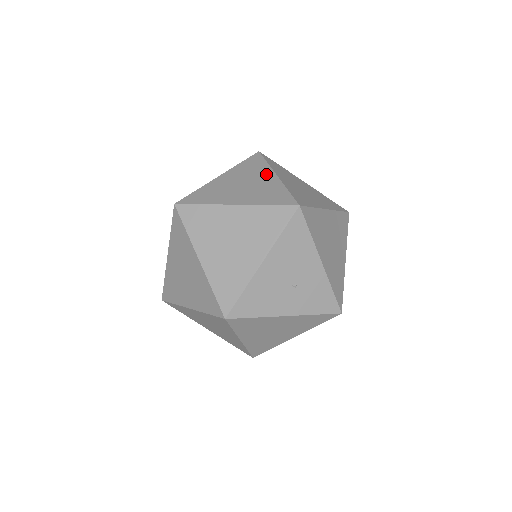
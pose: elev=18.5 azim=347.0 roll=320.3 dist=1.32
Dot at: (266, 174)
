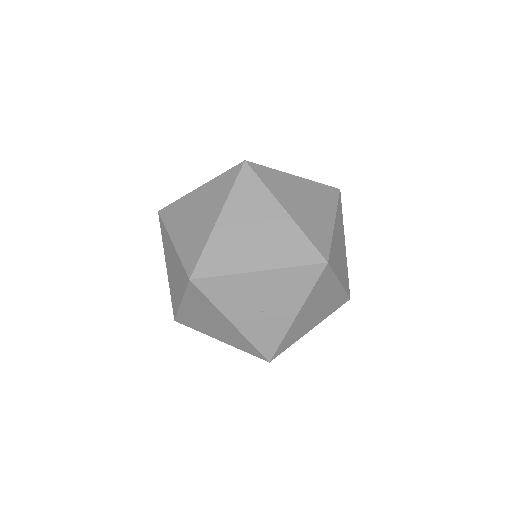
Dot at: (328, 212)
